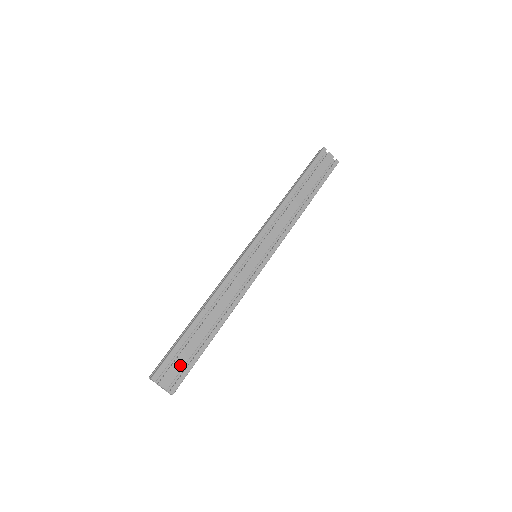
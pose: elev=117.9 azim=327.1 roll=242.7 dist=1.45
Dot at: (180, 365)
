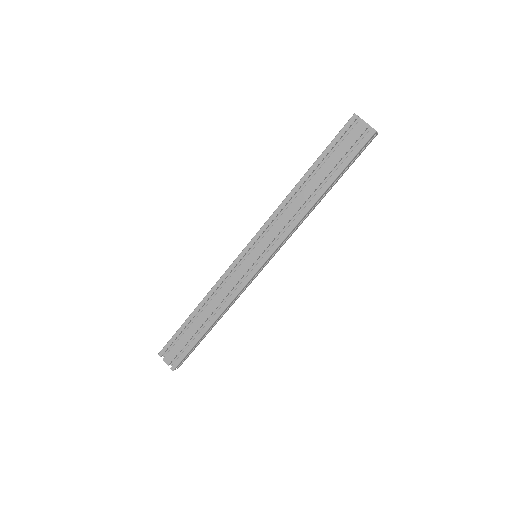
Dot at: (179, 349)
